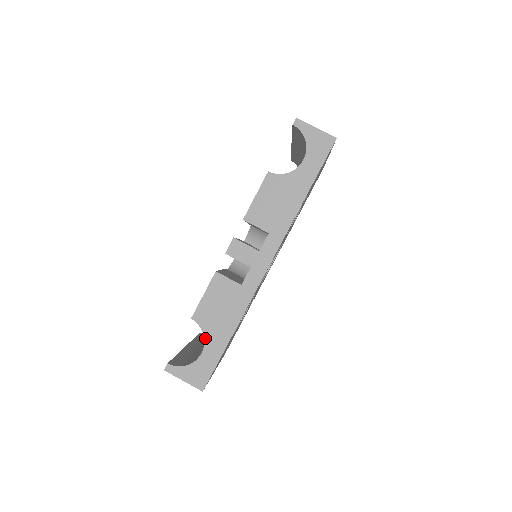
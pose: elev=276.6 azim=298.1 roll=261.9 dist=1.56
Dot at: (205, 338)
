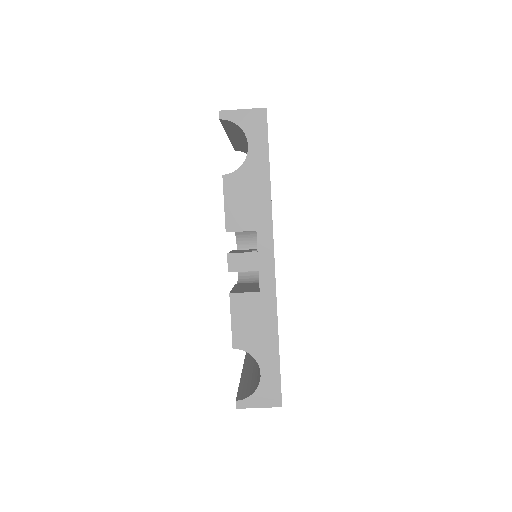
Dot at: (256, 358)
